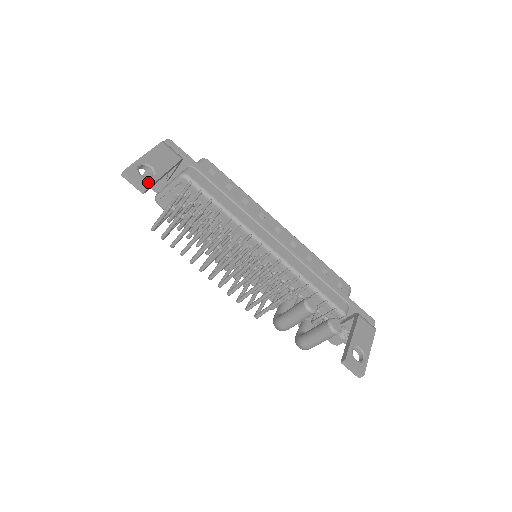
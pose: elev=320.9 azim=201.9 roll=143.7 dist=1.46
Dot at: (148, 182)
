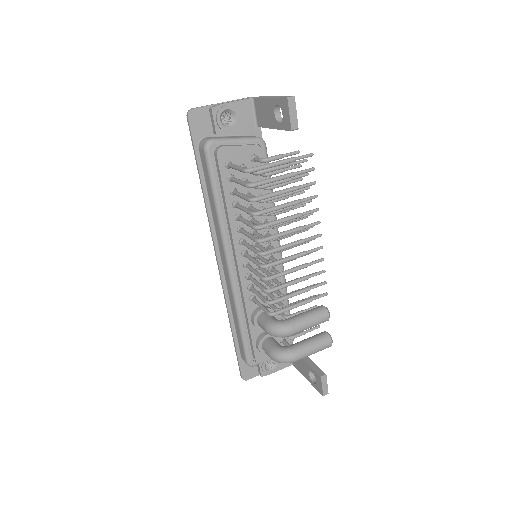
Dot at: occluded
